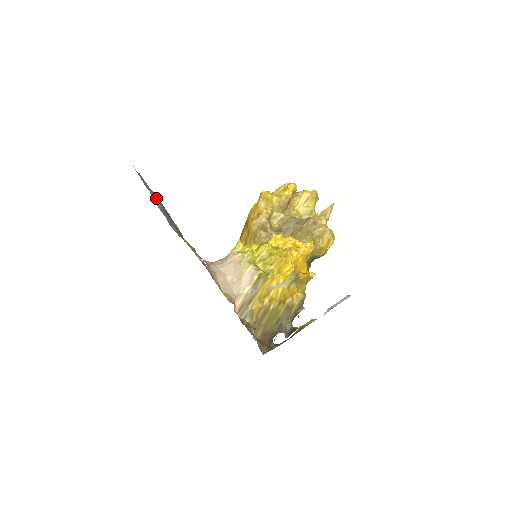
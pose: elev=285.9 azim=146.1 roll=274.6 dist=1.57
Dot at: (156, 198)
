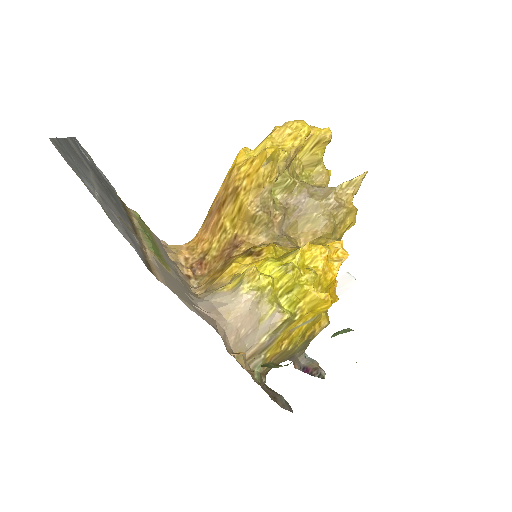
Dot at: (85, 166)
